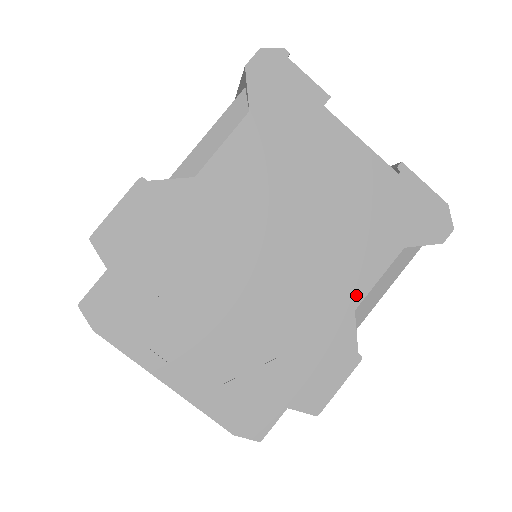
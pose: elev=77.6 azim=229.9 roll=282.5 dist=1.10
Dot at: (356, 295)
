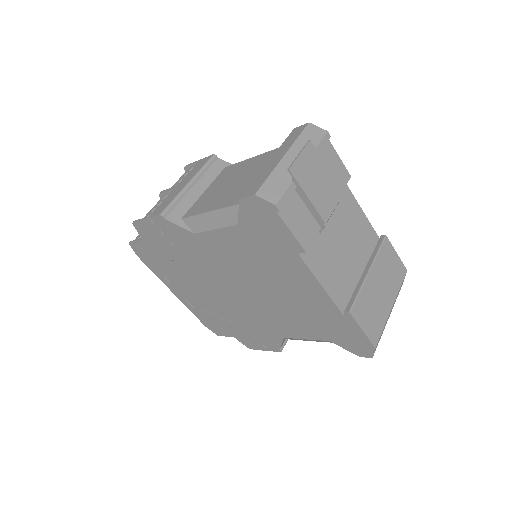
Dot at: (287, 334)
